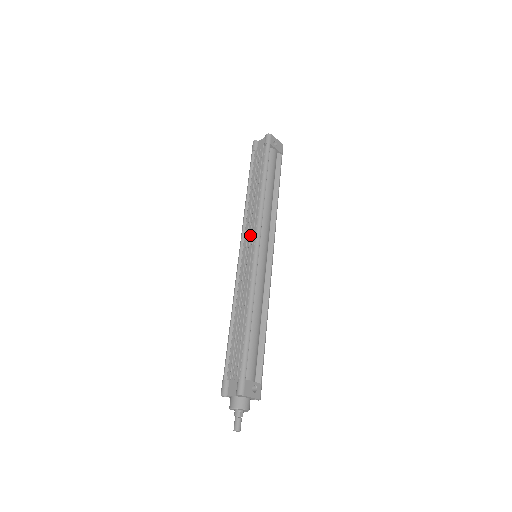
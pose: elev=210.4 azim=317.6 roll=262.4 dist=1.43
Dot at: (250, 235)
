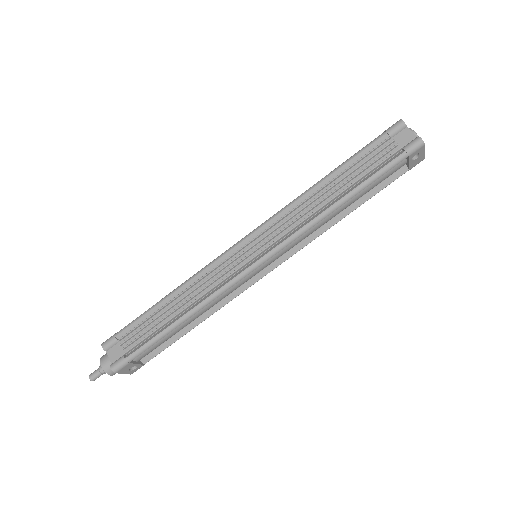
Dot at: (270, 239)
